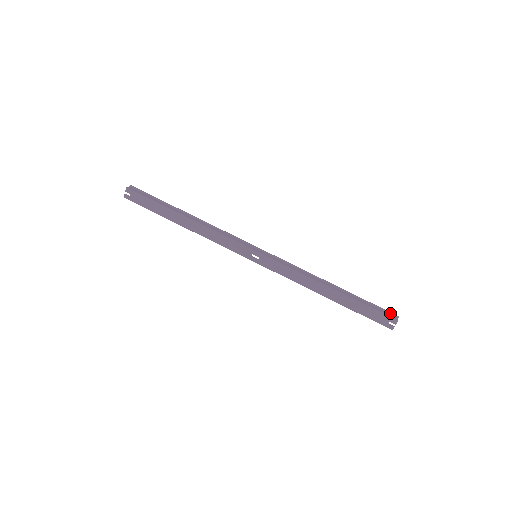
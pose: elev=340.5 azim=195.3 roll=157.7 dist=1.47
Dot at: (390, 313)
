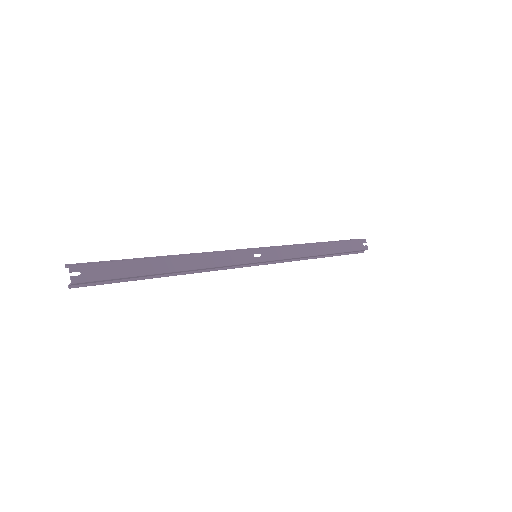
Dot at: occluded
